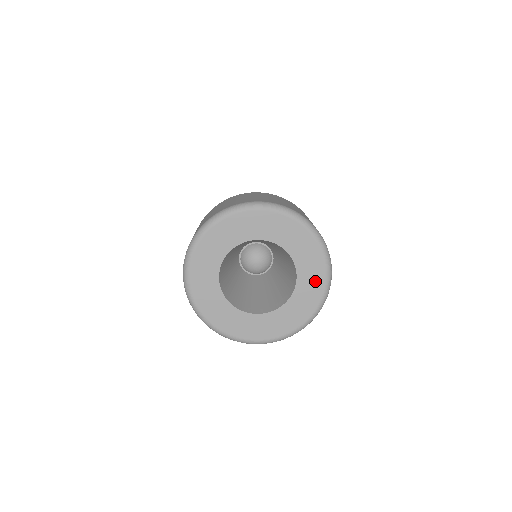
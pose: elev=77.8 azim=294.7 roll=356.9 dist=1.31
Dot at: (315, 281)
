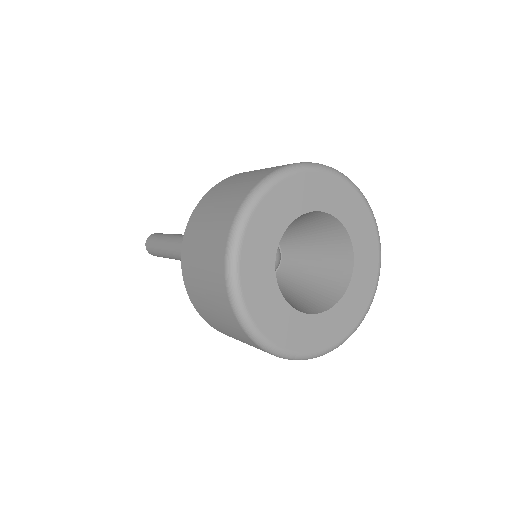
Dot at: (370, 252)
